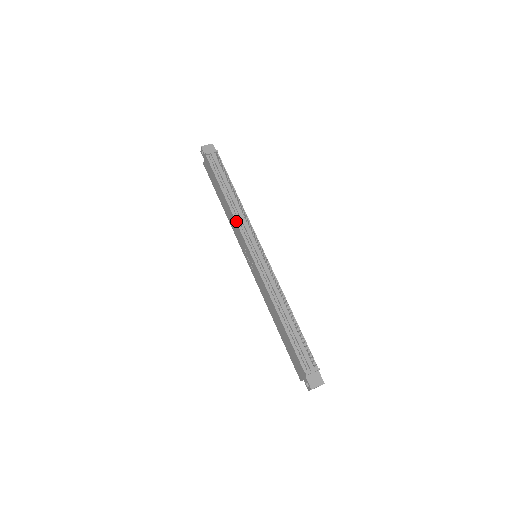
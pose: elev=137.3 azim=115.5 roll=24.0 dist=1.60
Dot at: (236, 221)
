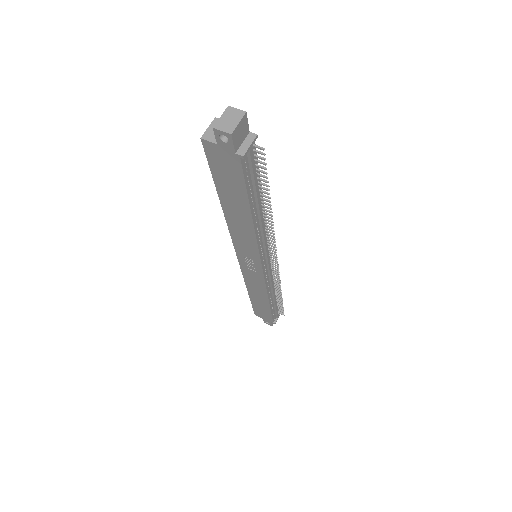
Dot at: (258, 244)
